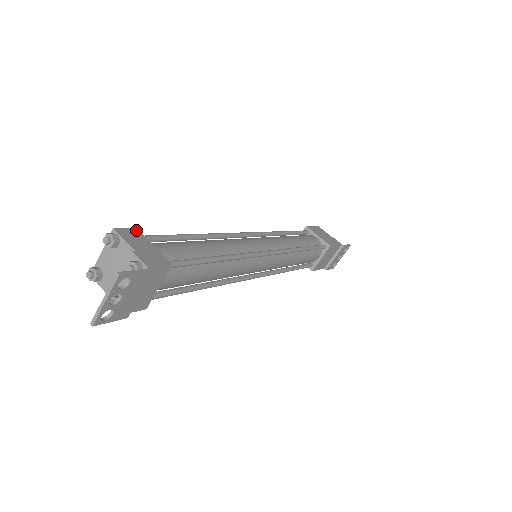
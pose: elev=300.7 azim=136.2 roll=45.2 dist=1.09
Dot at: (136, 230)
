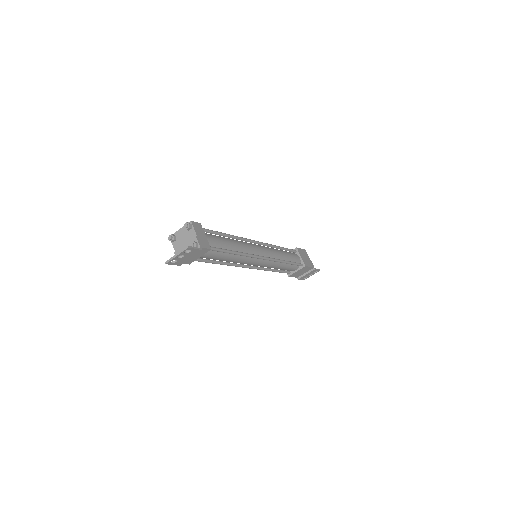
Dot at: (200, 224)
